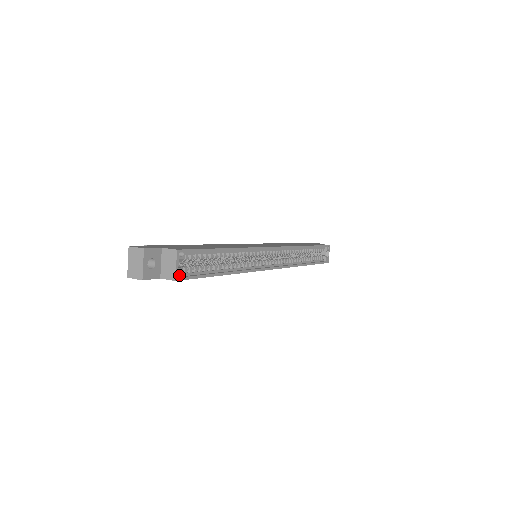
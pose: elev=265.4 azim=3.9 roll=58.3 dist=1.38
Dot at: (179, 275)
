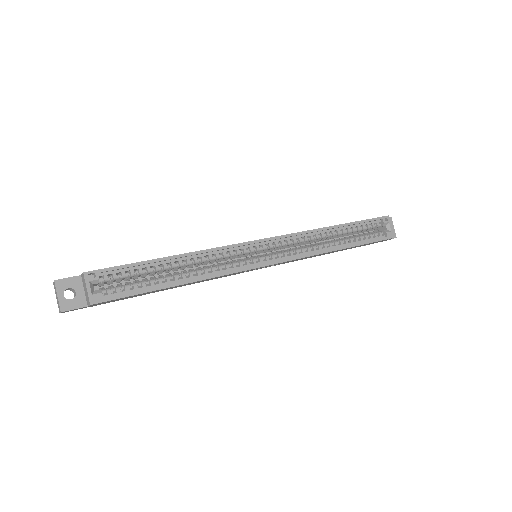
Dot at: (95, 298)
